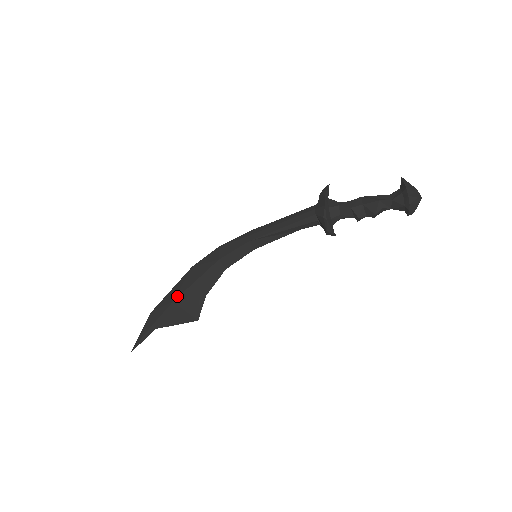
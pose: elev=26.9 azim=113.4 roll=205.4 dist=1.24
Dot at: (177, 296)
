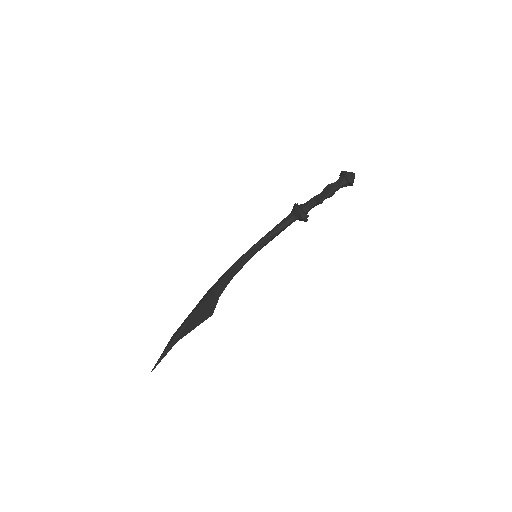
Dot at: (195, 308)
